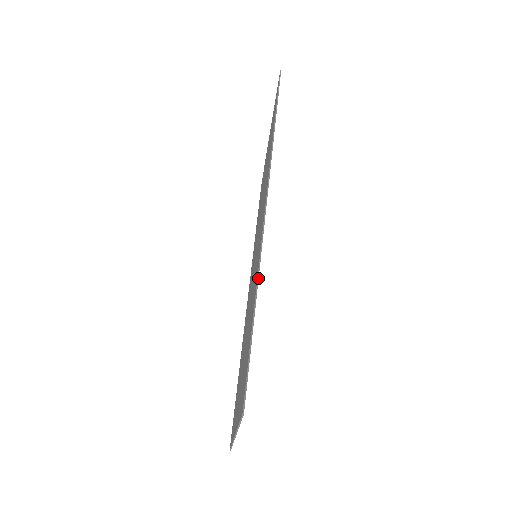
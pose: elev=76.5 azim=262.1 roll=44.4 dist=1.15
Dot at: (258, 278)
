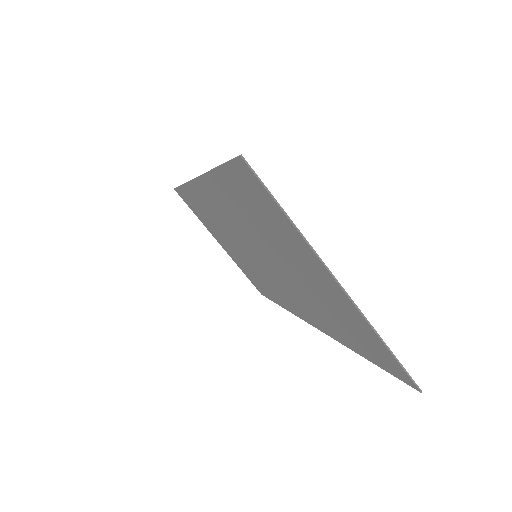
Dot at: (208, 171)
